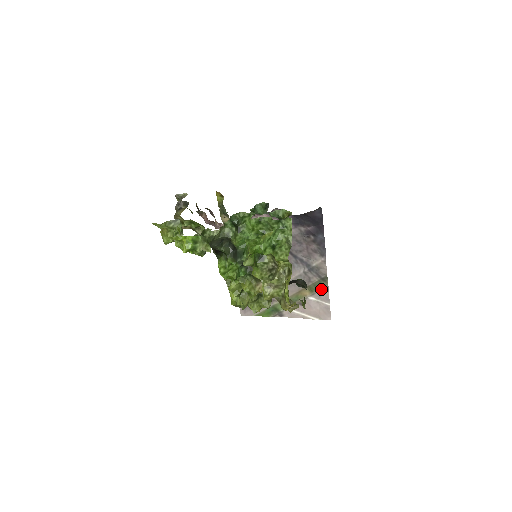
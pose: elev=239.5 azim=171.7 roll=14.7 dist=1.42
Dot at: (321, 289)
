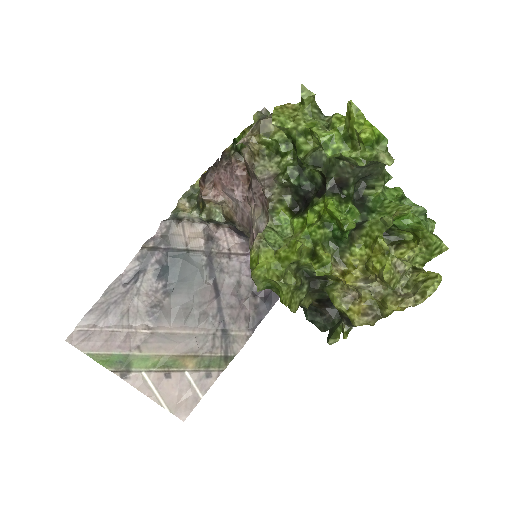
Dot at: (211, 370)
